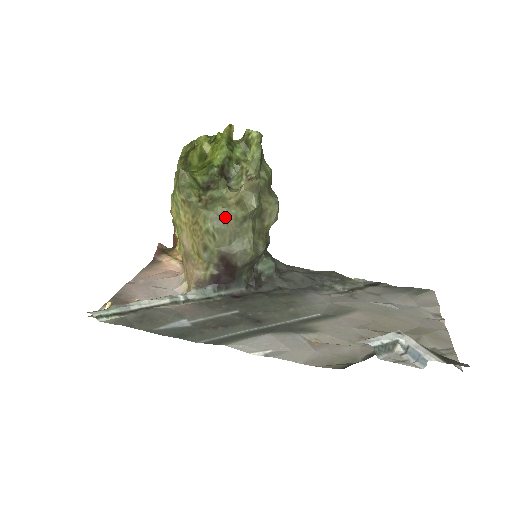
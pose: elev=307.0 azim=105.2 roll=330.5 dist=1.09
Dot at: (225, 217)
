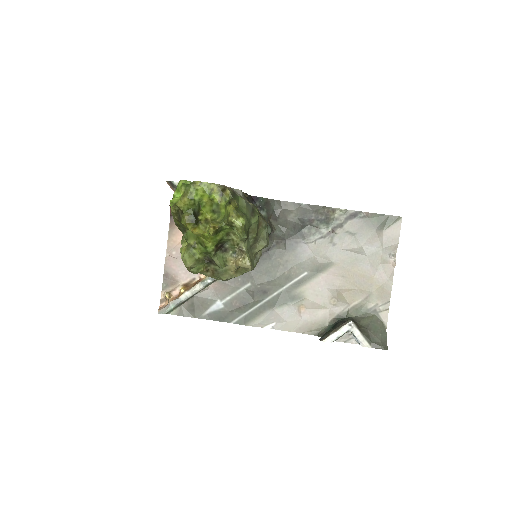
Dot at: (230, 278)
